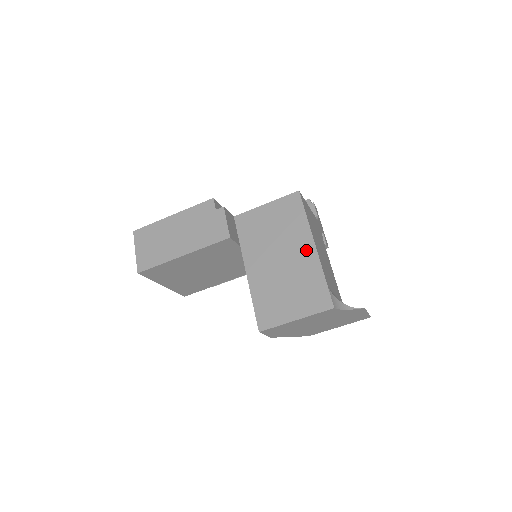
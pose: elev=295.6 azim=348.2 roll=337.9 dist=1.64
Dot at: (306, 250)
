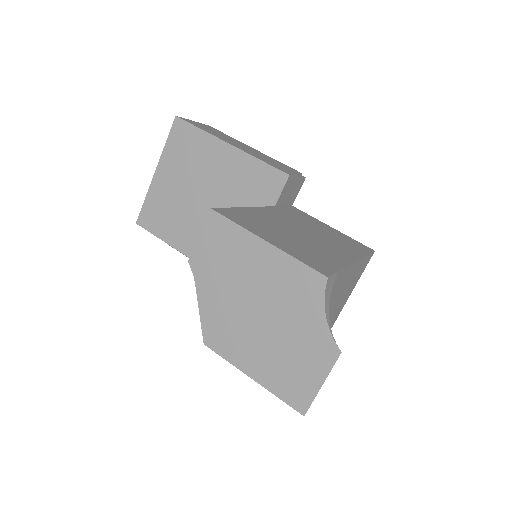
Dot at: (342, 253)
